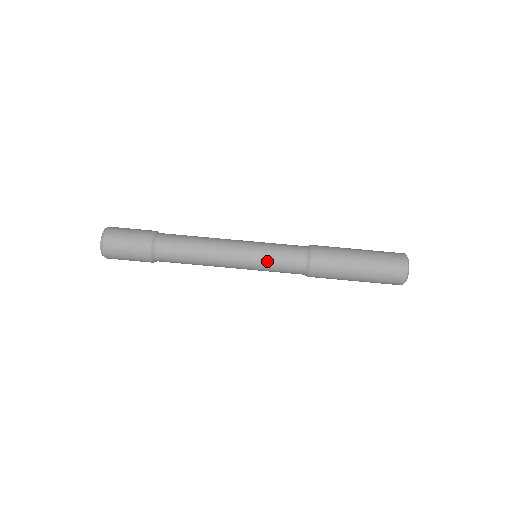
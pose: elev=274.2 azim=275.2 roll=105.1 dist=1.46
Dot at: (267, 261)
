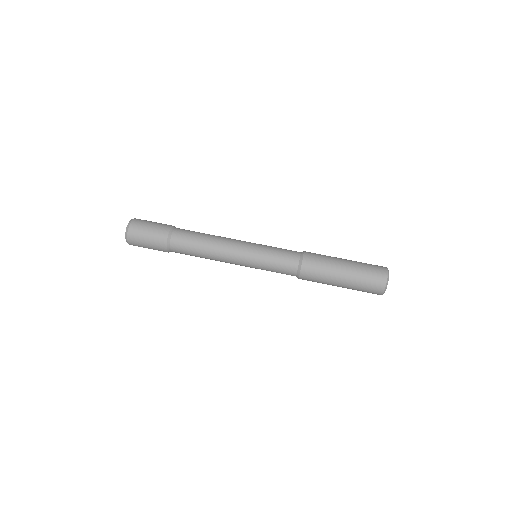
Dot at: (266, 251)
